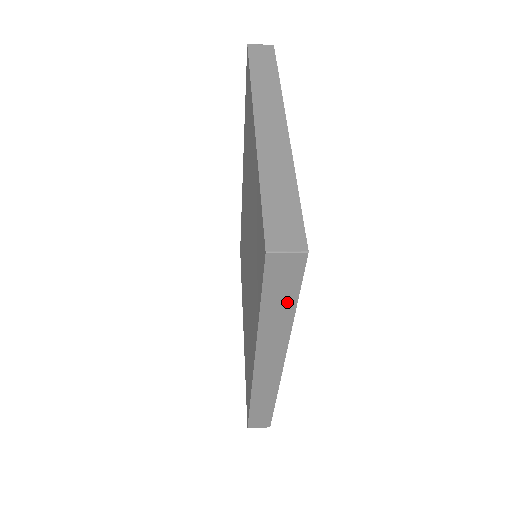
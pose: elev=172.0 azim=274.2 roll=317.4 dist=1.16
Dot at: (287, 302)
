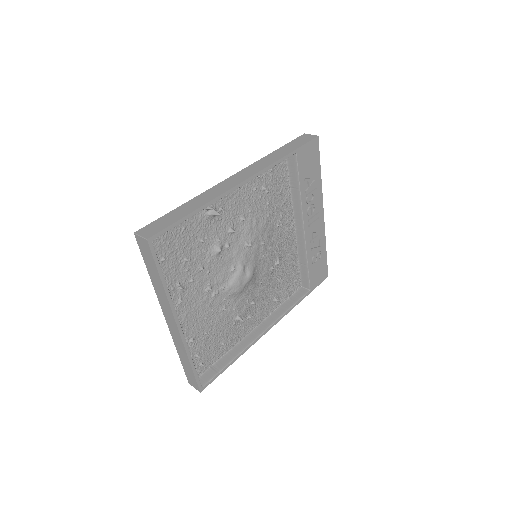
Dot at: (224, 366)
